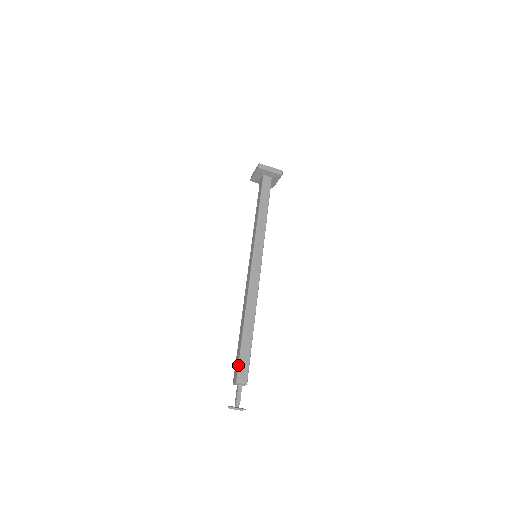
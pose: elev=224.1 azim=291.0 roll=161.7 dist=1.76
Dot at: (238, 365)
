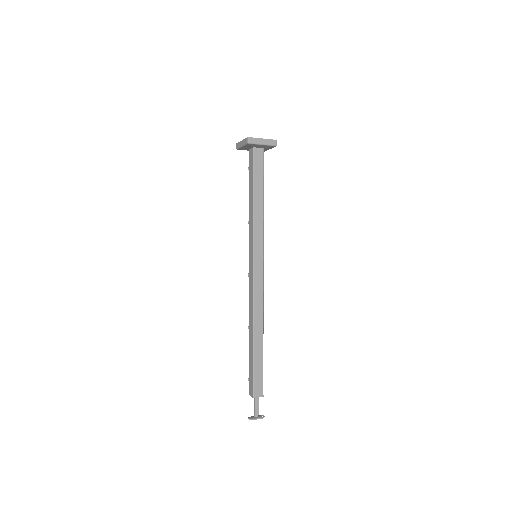
Dot at: (253, 381)
